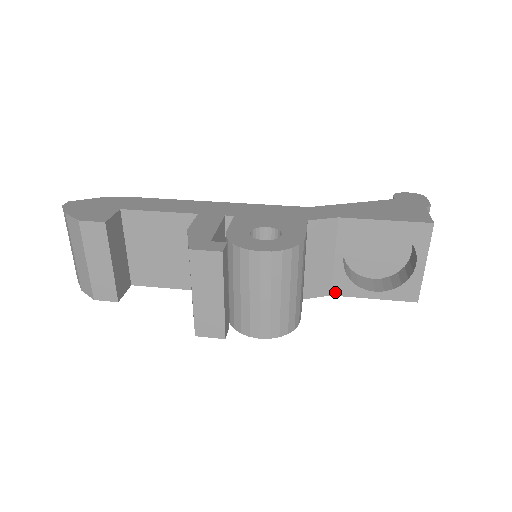
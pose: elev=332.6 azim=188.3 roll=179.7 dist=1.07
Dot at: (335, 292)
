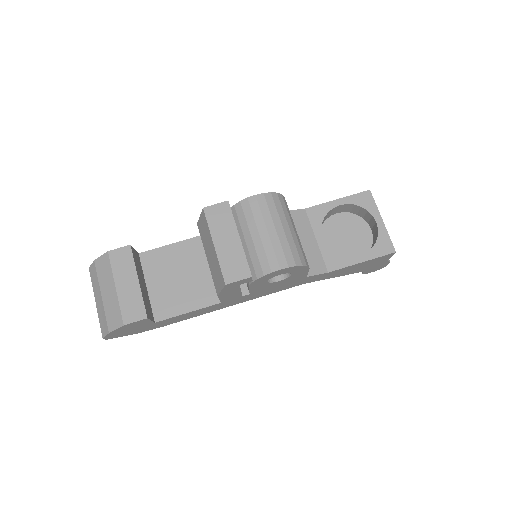
Dot at: (330, 268)
